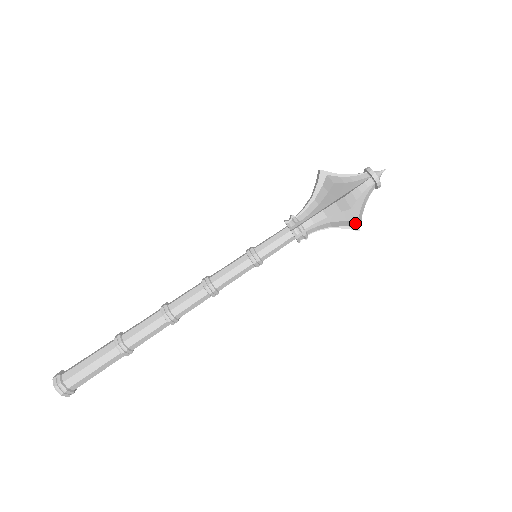
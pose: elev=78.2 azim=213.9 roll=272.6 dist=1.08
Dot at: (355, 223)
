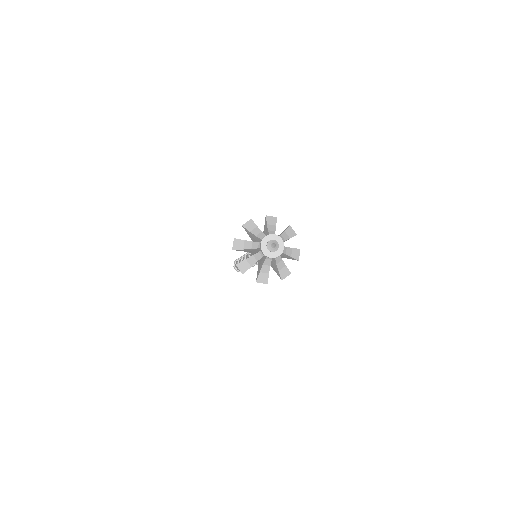
Dot at: (283, 276)
